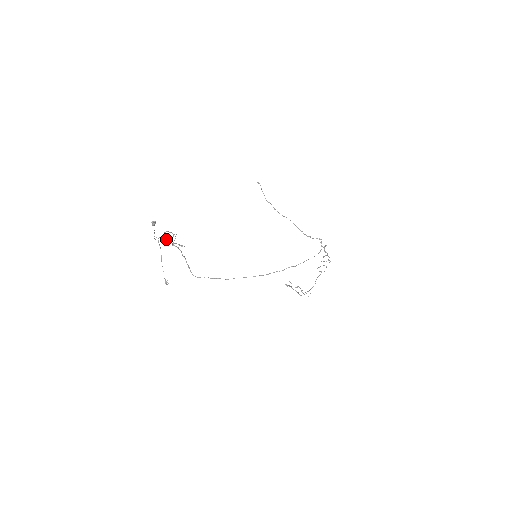
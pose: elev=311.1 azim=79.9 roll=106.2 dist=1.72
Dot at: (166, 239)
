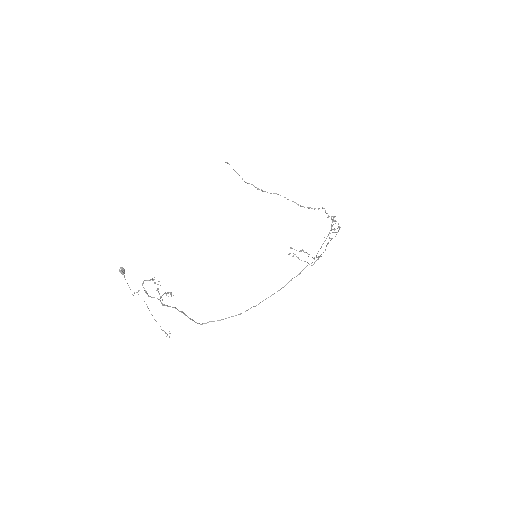
Dot at: (149, 296)
